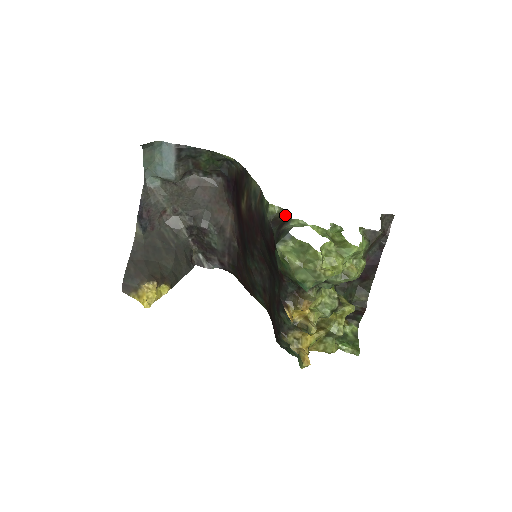
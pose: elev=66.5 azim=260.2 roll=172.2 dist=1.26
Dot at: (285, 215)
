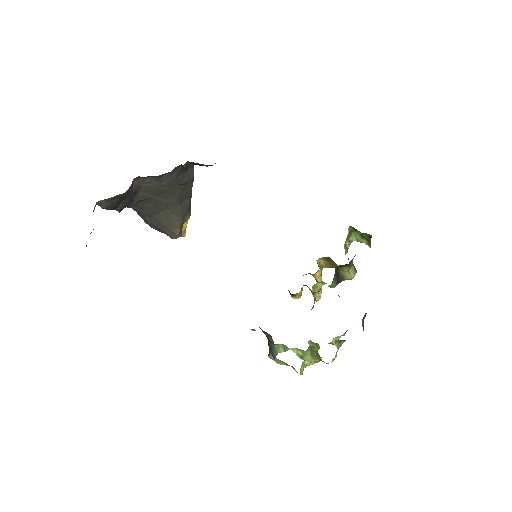
Dot at: (268, 335)
